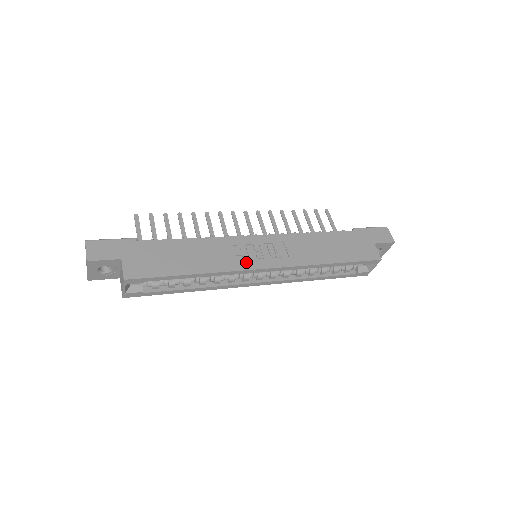
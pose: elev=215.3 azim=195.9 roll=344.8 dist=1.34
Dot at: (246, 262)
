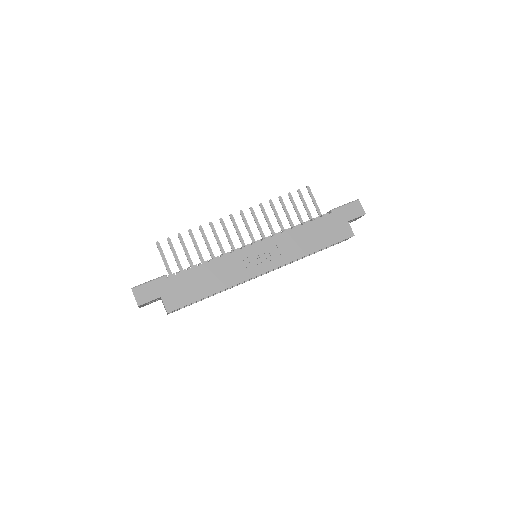
Dot at: (250, 271)
